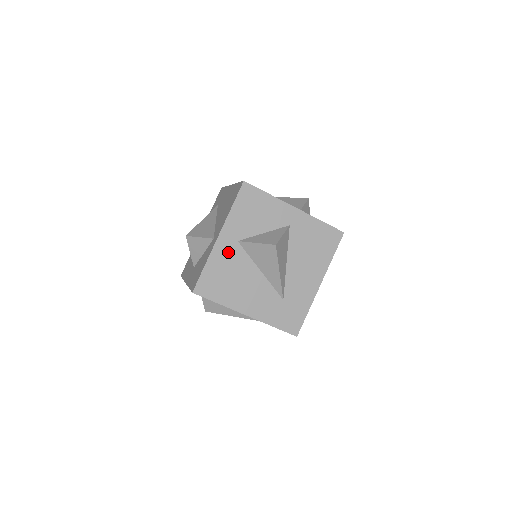
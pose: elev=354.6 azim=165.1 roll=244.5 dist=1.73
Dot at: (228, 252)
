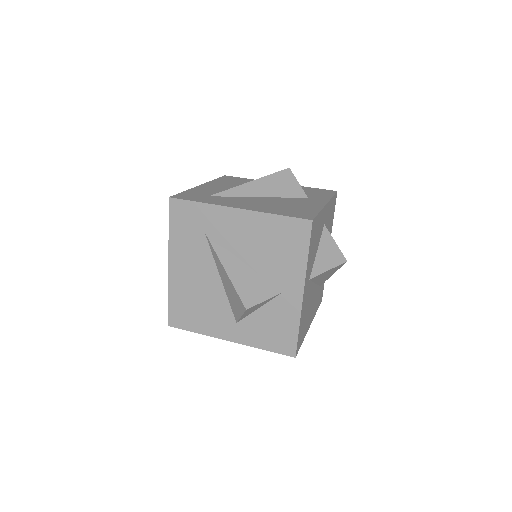
Dot at: (306, 296)
